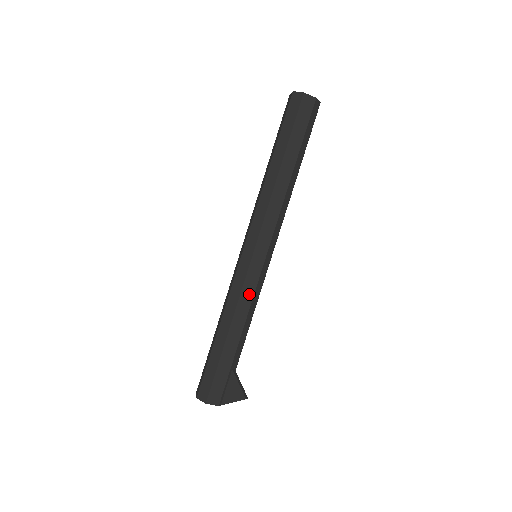
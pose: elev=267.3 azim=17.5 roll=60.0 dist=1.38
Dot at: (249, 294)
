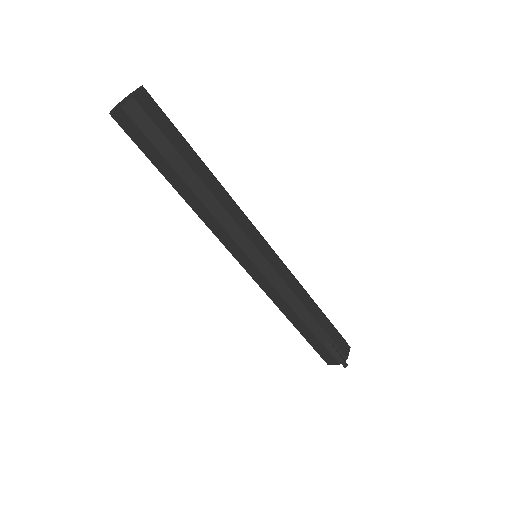
Dot at: (275, 294)
